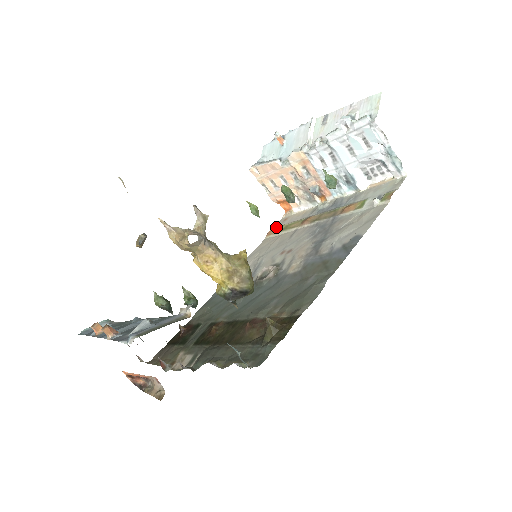
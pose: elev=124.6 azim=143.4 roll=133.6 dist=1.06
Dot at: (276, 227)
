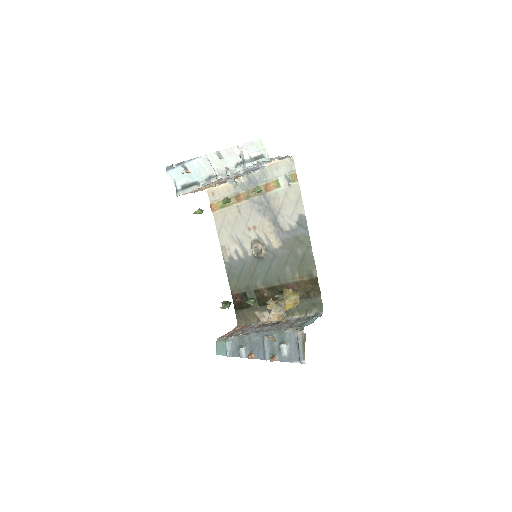
Dot at: (214, 204)
